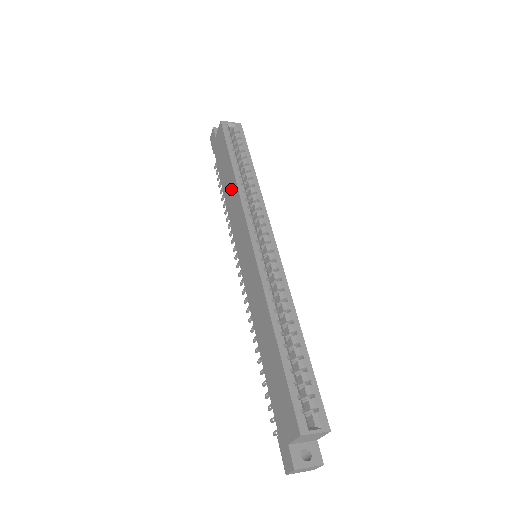
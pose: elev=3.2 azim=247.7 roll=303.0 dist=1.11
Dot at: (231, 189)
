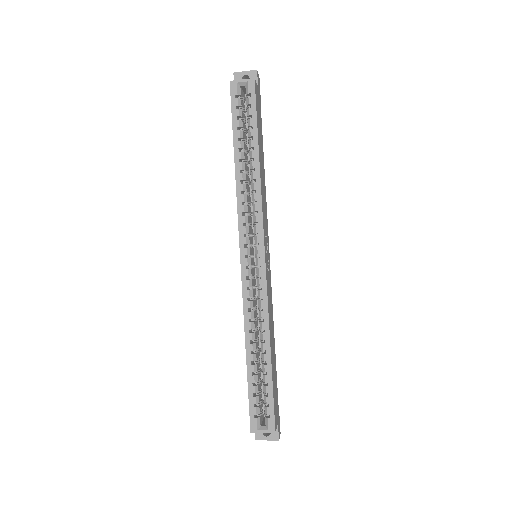
Dot at: occluded
